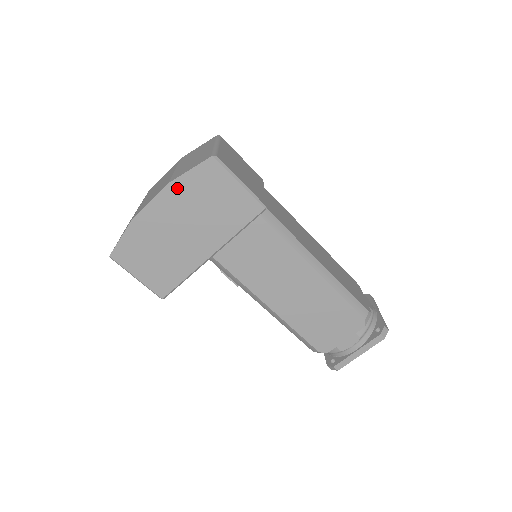
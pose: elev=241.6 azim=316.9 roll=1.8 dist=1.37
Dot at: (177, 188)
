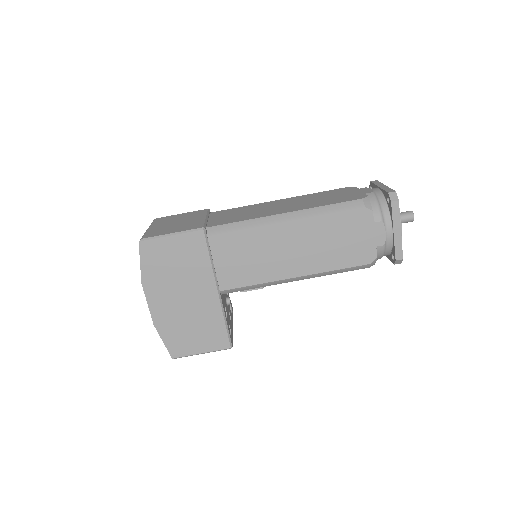
Dot at: (149, 281)
